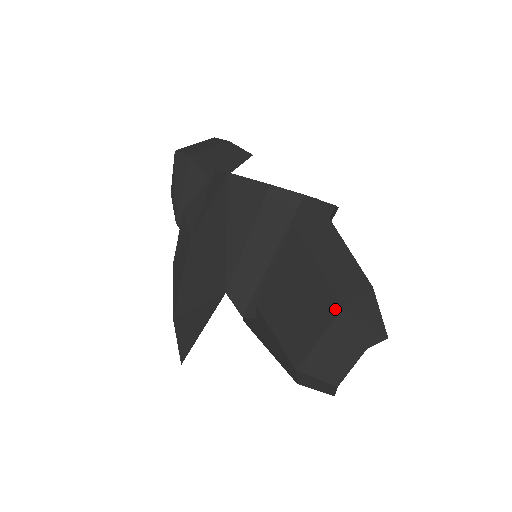
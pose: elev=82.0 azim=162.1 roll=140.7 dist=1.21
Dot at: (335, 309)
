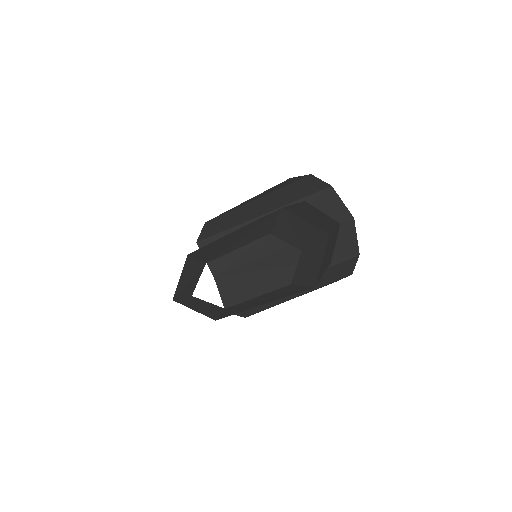
Dot at: (275, 211)
